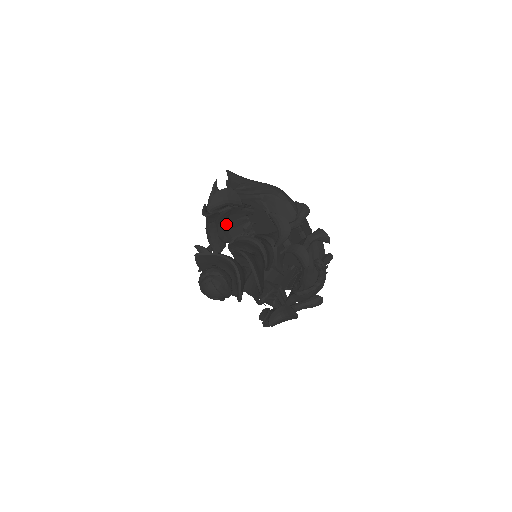
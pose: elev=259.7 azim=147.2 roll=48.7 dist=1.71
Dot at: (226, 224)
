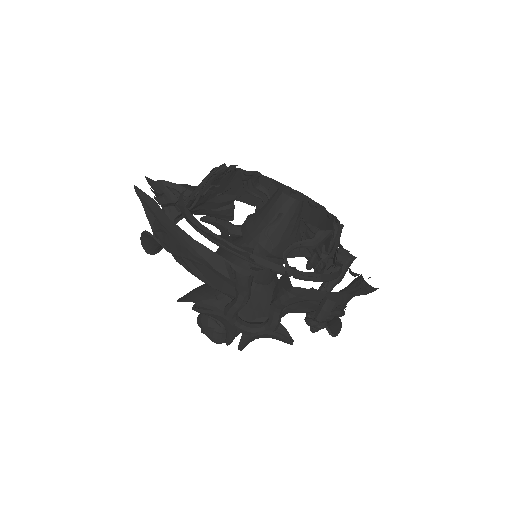
Dot at: (210, 195)
